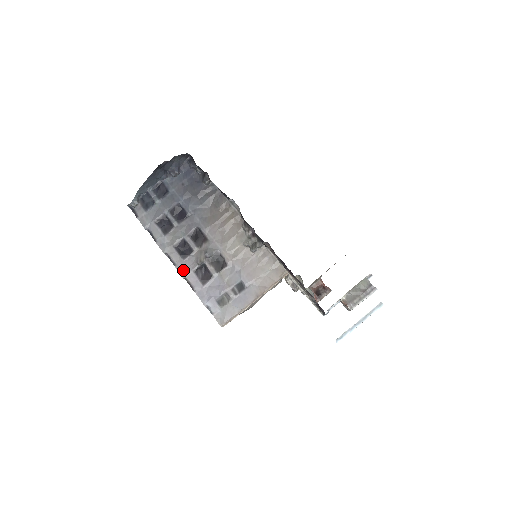
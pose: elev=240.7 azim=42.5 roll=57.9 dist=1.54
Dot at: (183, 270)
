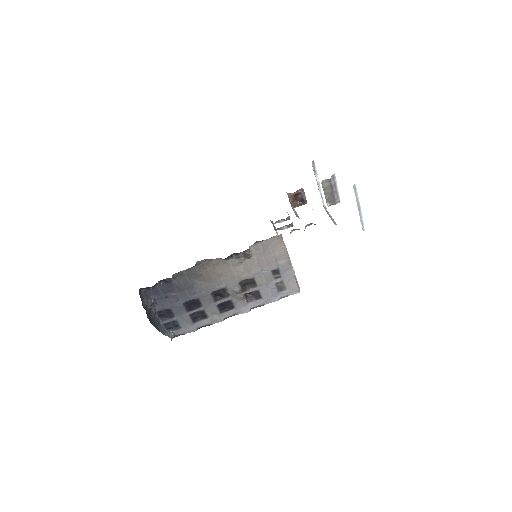
Dot at: (243, 310)
